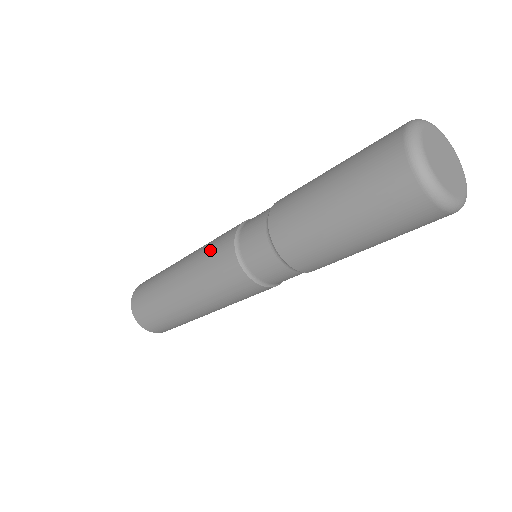
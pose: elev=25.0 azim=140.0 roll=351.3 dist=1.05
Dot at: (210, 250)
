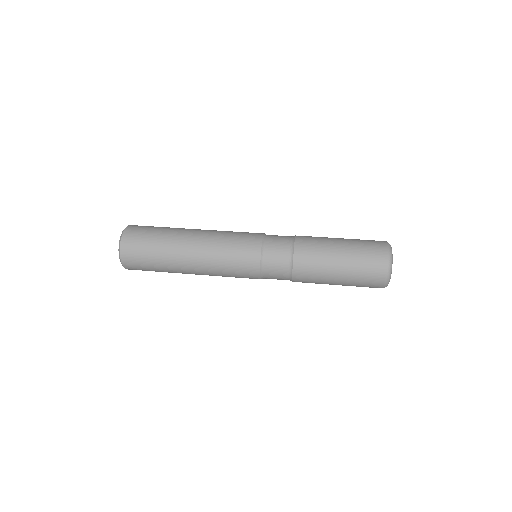
Dot at: (234, 275)
